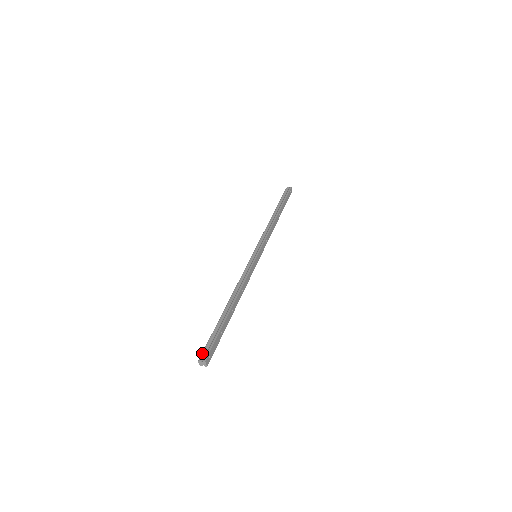
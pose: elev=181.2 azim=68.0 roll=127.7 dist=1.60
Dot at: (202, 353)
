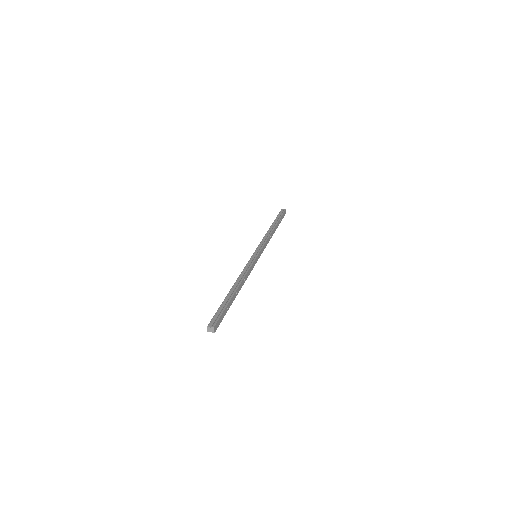
Dot at: (211, 321)
